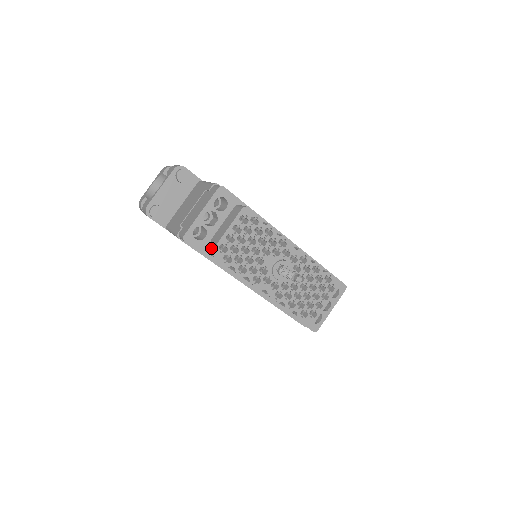
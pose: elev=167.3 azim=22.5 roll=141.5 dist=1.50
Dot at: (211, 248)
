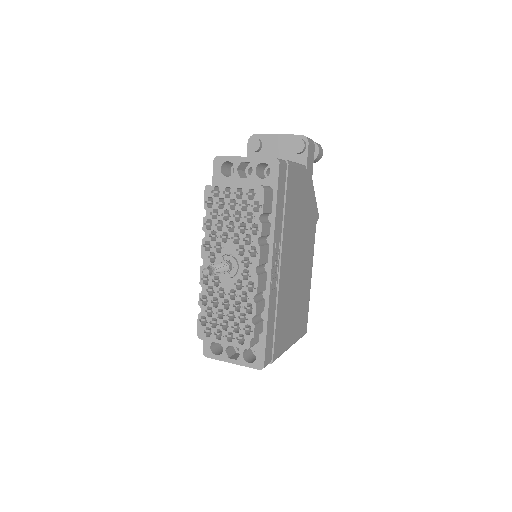
Dot at: occluded
